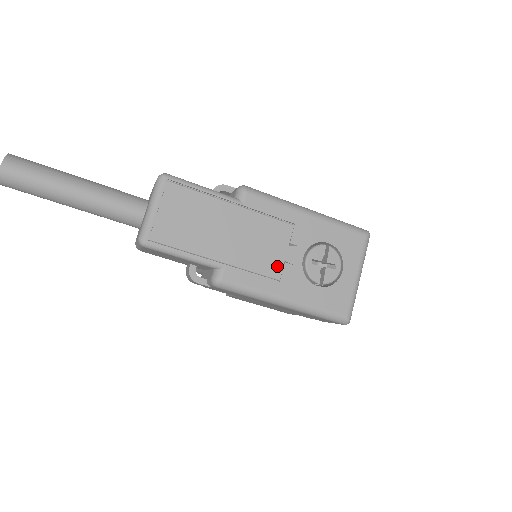
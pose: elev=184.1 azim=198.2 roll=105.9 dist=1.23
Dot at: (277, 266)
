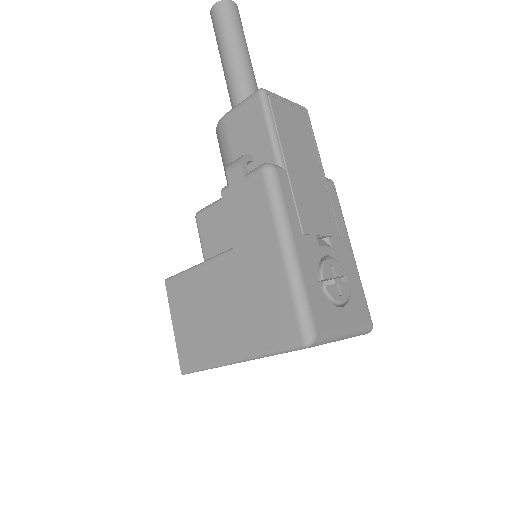
Dot at: (310, 228)
